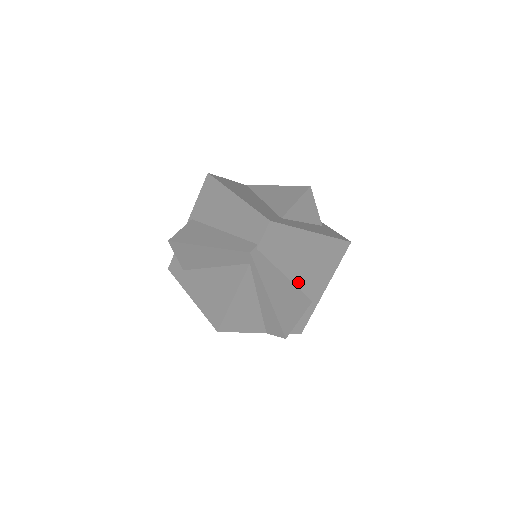
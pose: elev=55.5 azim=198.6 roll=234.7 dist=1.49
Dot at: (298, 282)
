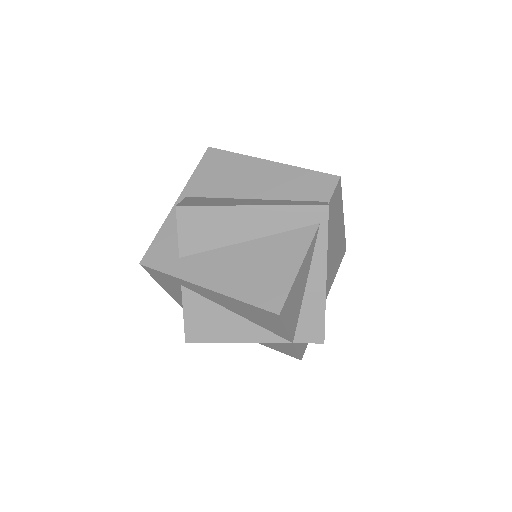
Dot at: occluded
